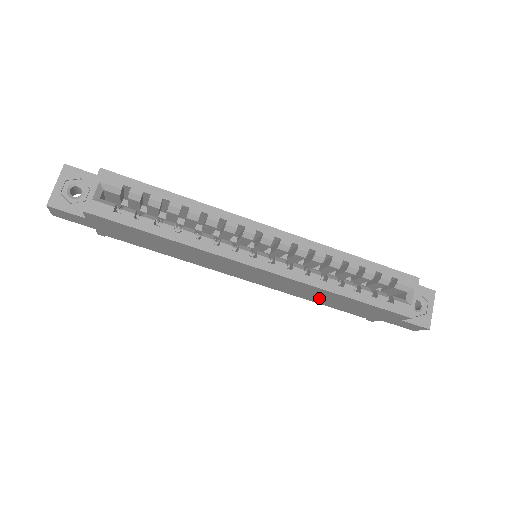
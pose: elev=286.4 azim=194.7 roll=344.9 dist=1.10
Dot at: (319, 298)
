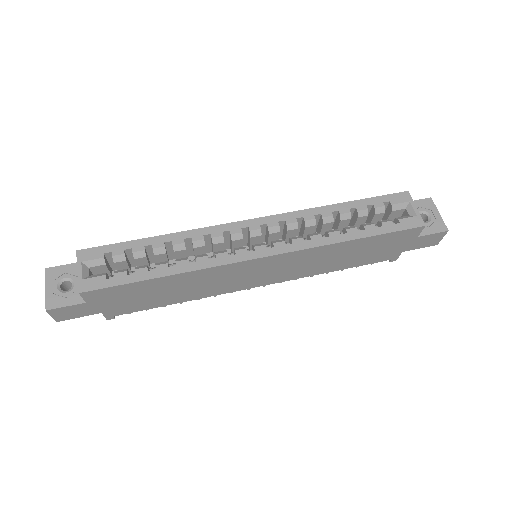
Dot at: (334, 261)
